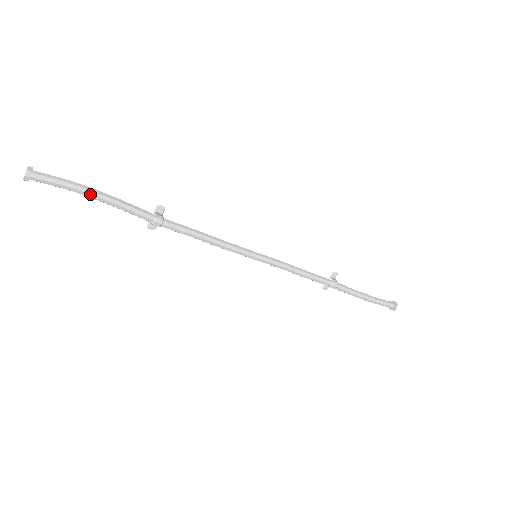
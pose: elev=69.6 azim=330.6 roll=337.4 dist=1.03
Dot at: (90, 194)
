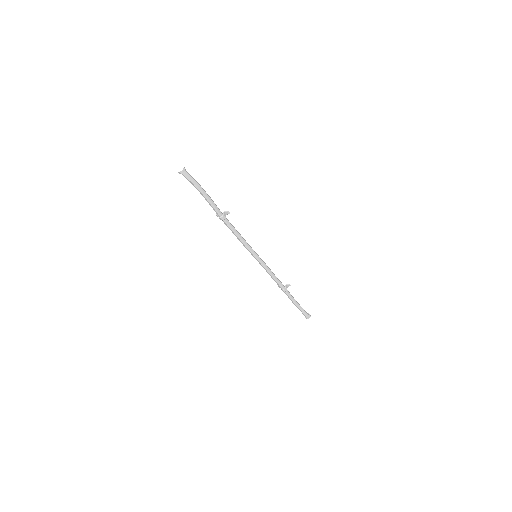
Dot at: (201, 192)
